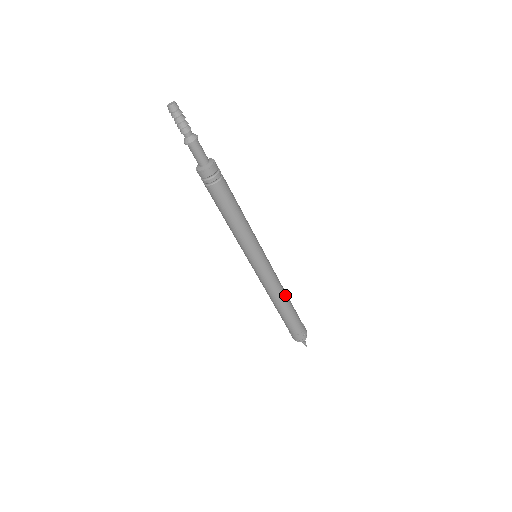
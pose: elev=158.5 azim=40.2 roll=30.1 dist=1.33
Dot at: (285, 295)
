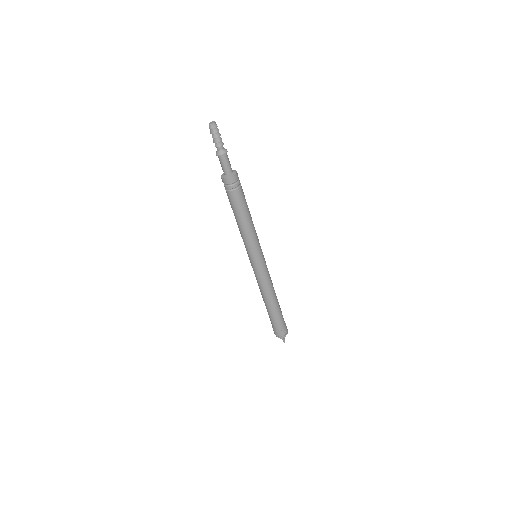
Dot at: (275, 293)
